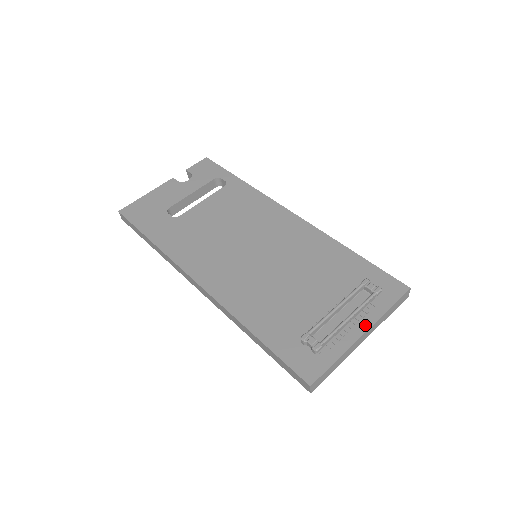
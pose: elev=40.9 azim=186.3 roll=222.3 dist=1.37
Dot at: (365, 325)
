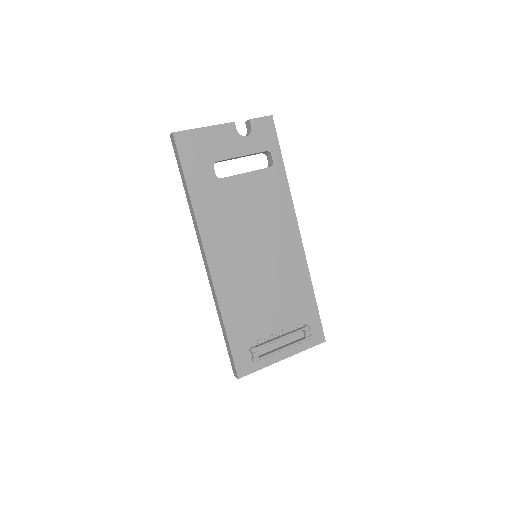
Dot at: (288, 354)
